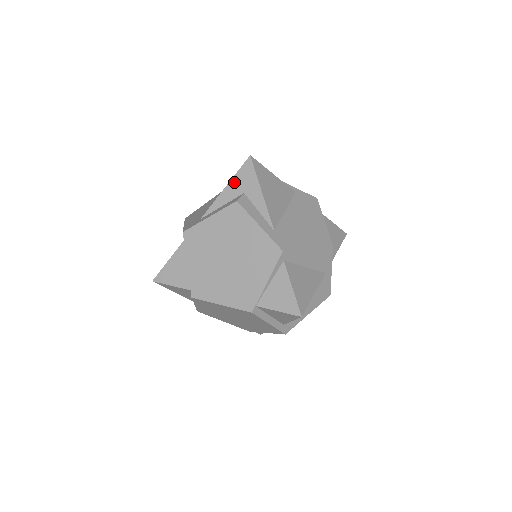
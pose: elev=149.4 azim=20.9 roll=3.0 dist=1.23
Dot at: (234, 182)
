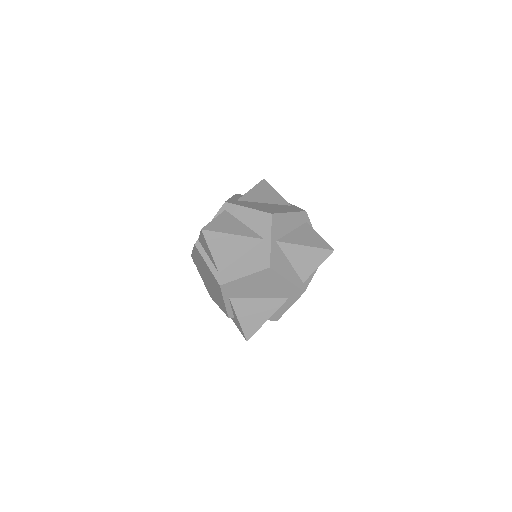
Dot at: occluded
